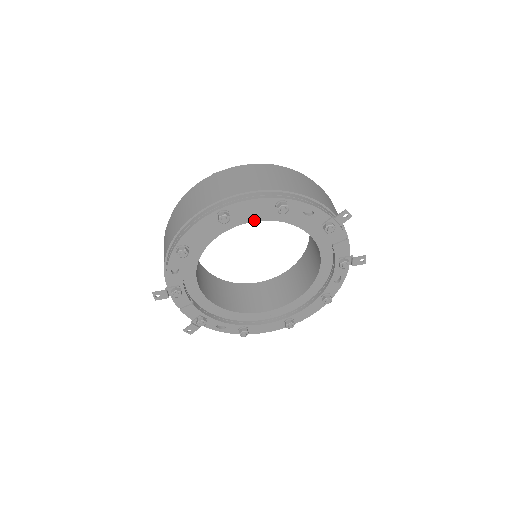
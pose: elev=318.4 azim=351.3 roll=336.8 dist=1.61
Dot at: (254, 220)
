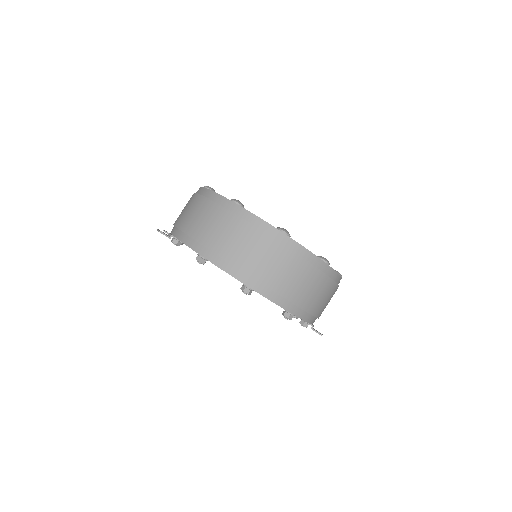
Dot at: occluded
